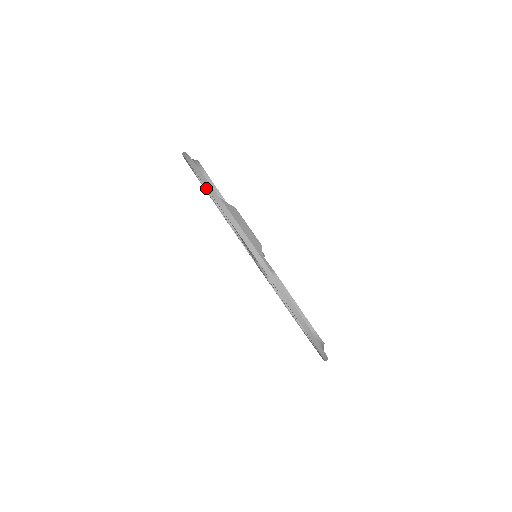
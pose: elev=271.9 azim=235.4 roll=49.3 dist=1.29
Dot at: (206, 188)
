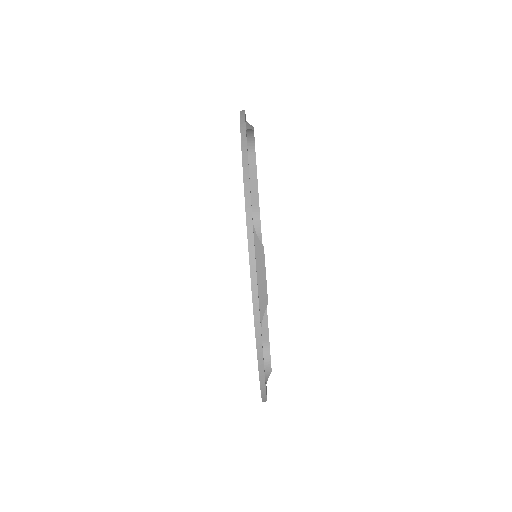
Dot at: occluded
